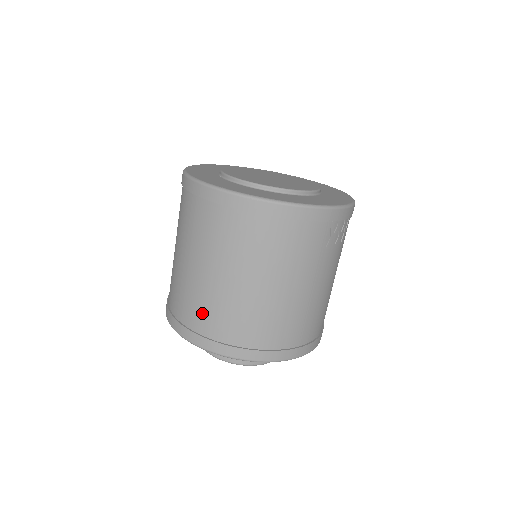
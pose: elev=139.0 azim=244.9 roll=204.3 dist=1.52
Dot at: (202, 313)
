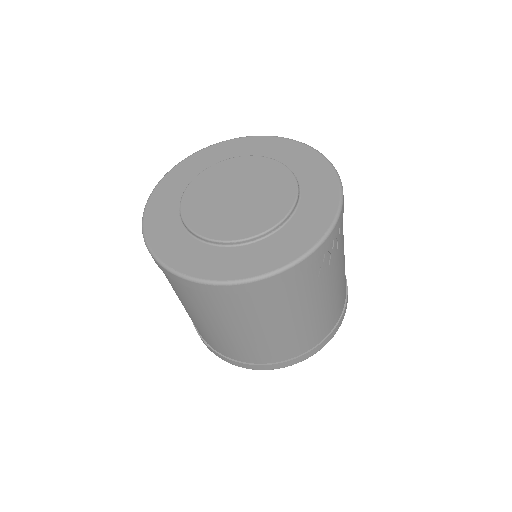
Dot at: (221, 347)
